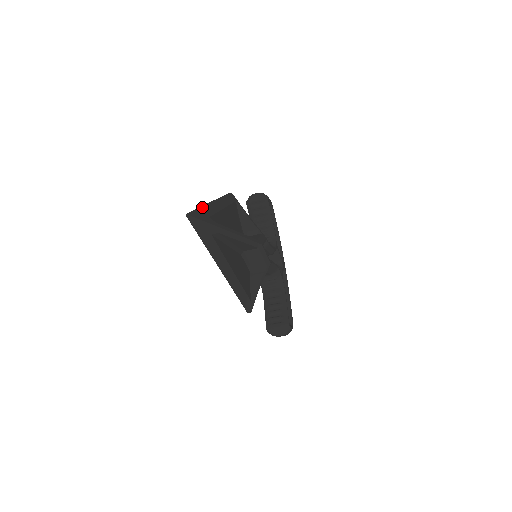
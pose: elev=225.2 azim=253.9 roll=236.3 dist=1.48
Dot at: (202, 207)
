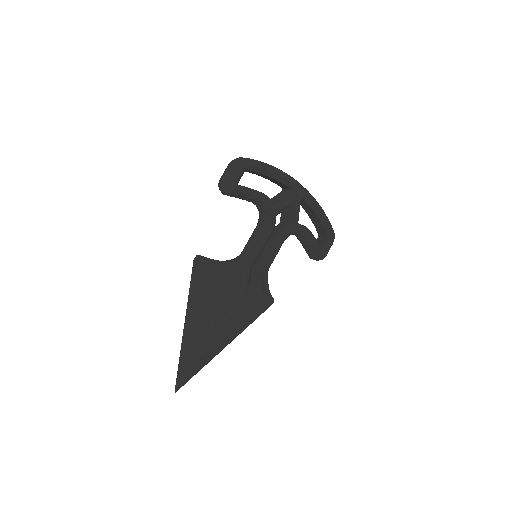
Dot at: (180, 359)
